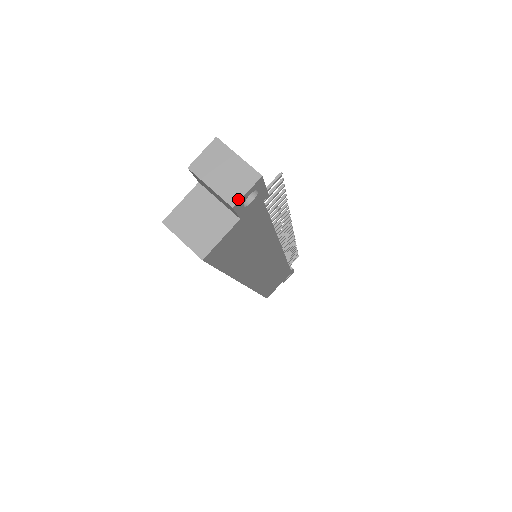
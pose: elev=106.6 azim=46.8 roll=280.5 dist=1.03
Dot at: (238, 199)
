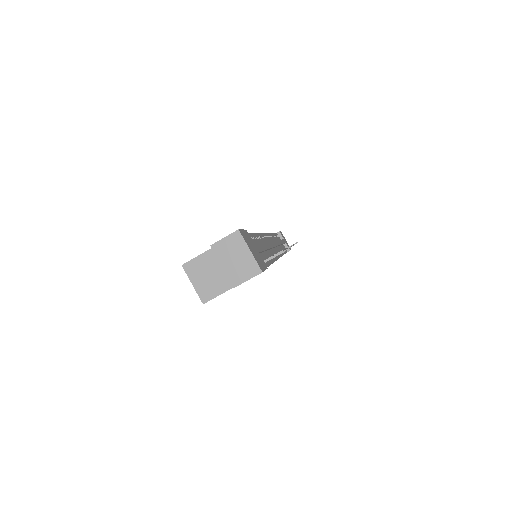
Dot at: (240, 283)
